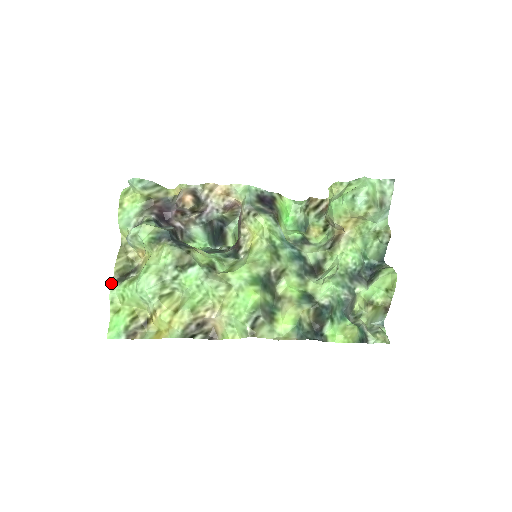
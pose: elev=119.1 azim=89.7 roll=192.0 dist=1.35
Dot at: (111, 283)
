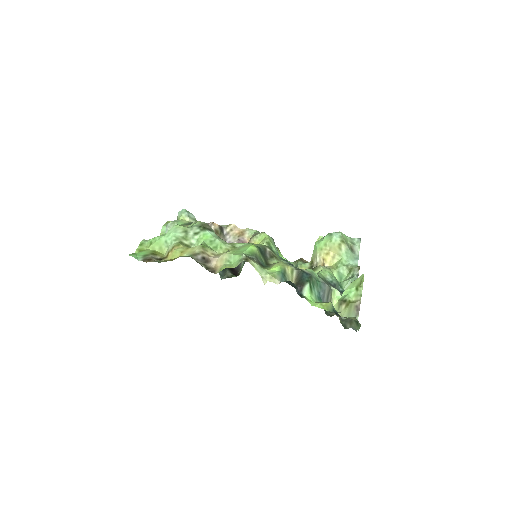
Dot at: occluded
